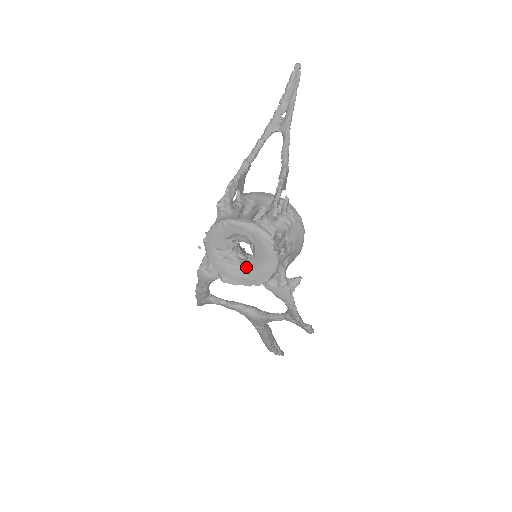
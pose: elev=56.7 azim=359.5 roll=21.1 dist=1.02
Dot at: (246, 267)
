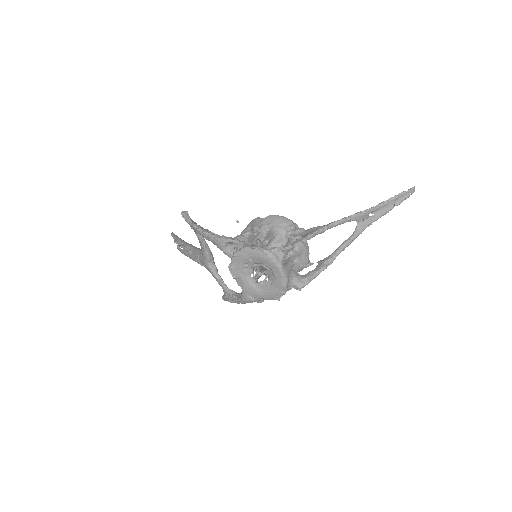
Dot at: (251, 279)
